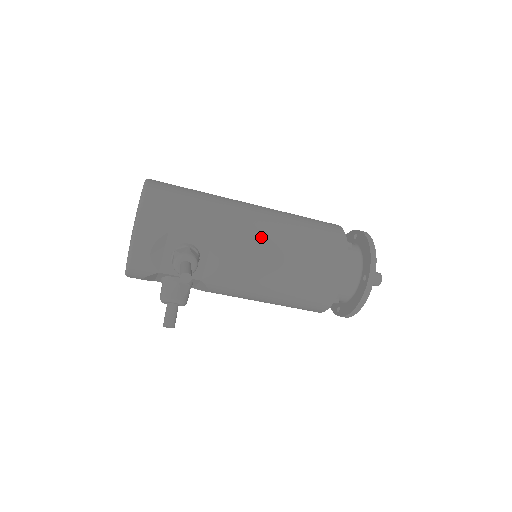
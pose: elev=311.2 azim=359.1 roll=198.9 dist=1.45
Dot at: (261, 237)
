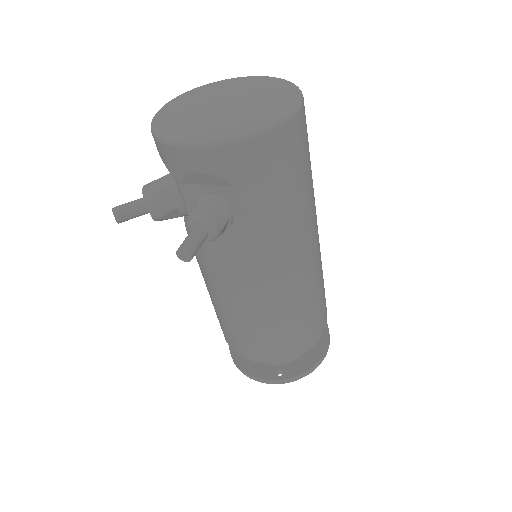
Dot at: (280, 282)
